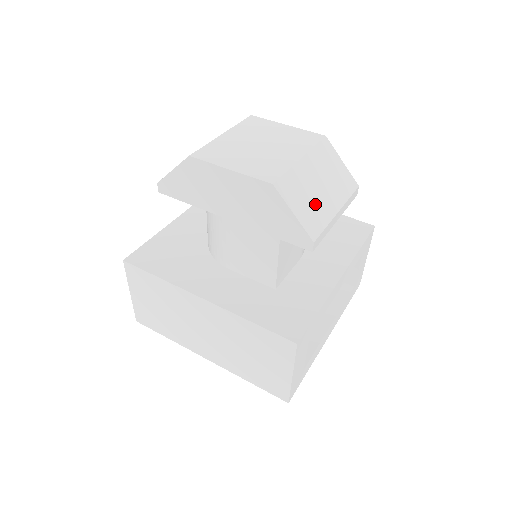
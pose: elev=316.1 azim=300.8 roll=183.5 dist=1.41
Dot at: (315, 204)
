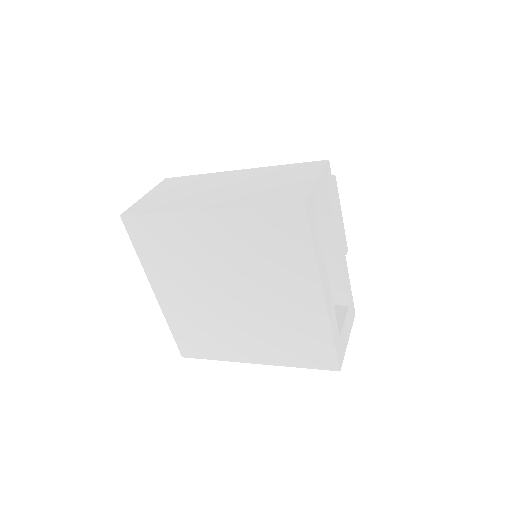
Dot at: occluded
